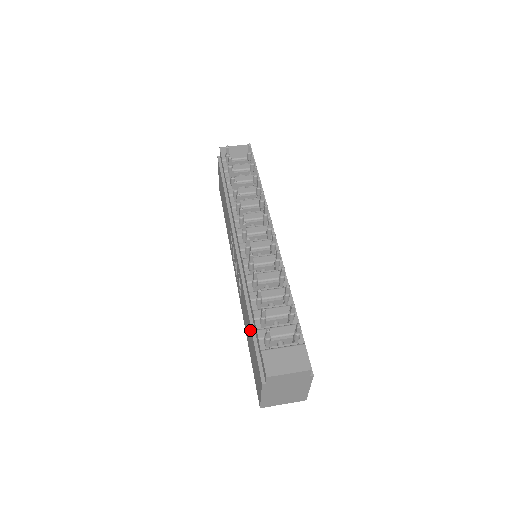
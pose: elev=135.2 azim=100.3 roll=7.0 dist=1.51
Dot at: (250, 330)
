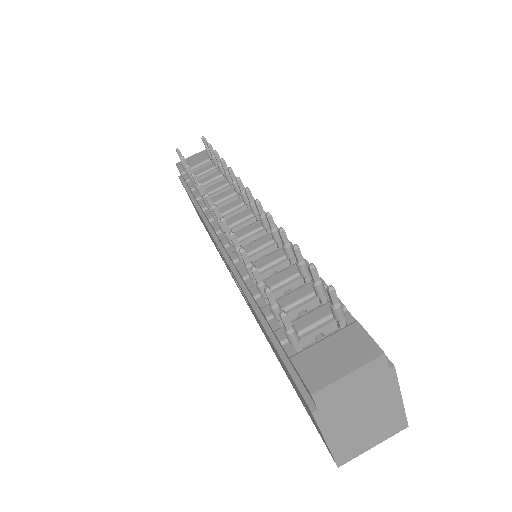
Dot at: occluded
